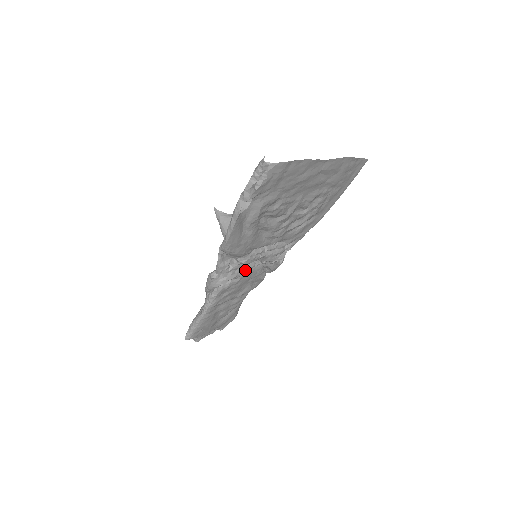
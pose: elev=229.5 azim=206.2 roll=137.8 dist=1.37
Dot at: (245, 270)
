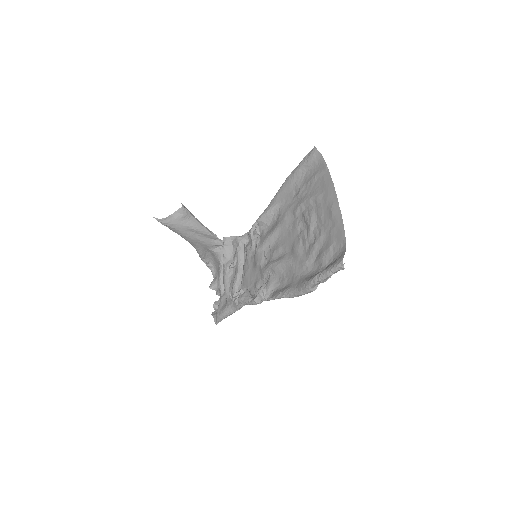
Dot at: (259, 273)
